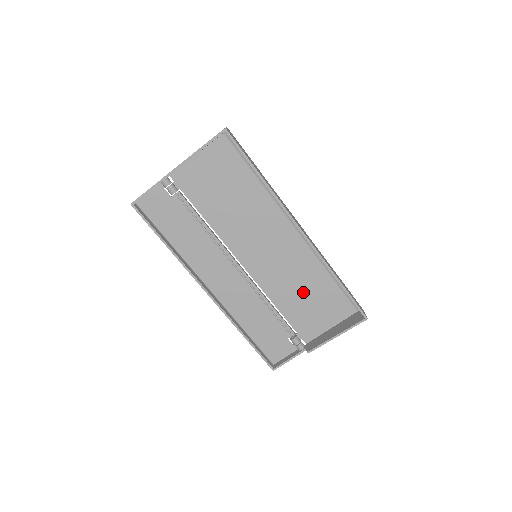
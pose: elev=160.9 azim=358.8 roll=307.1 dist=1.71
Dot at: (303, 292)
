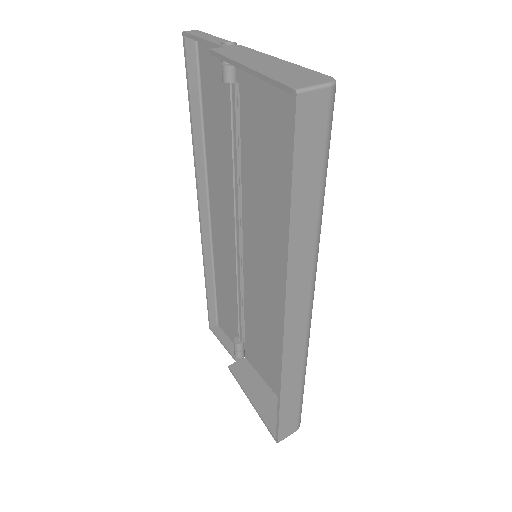
Dot at: (271, 338)
